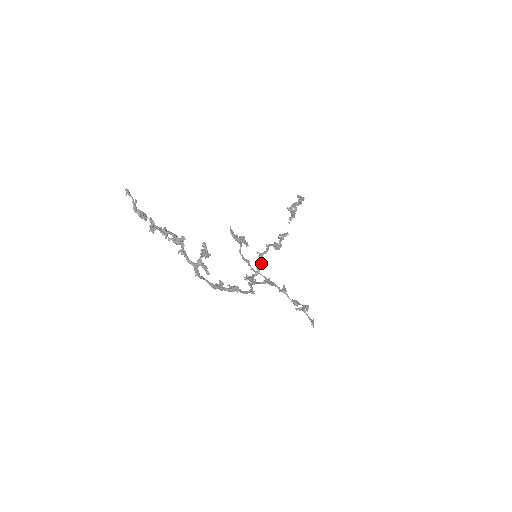
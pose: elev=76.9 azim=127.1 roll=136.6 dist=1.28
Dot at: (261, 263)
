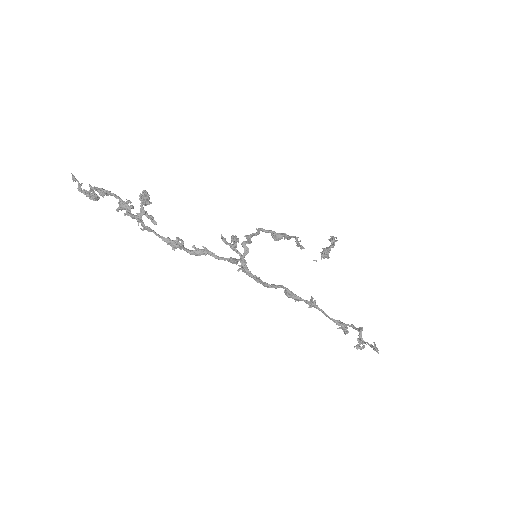
Dot at: (249, 242)
